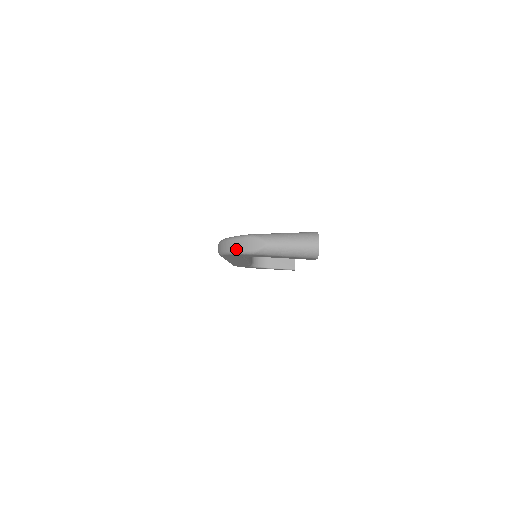
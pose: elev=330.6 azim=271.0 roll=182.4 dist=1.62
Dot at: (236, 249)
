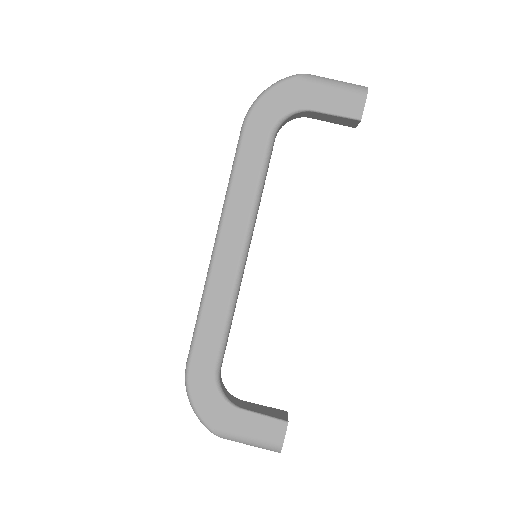
Dot at: occluded
